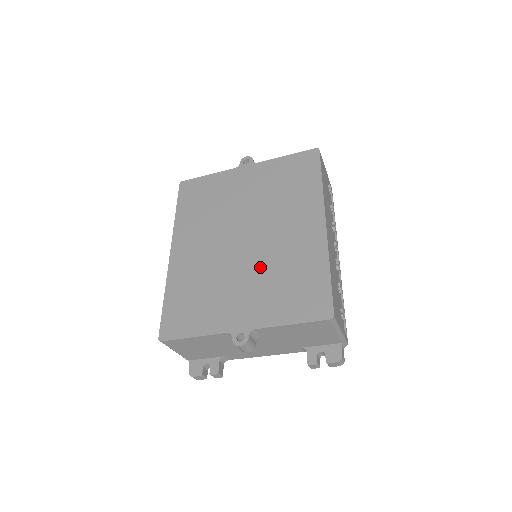
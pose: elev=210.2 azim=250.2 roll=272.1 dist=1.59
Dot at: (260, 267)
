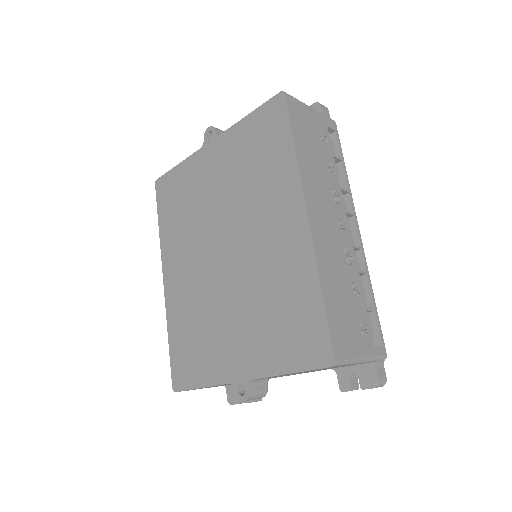
Dot at: (246, 292)
